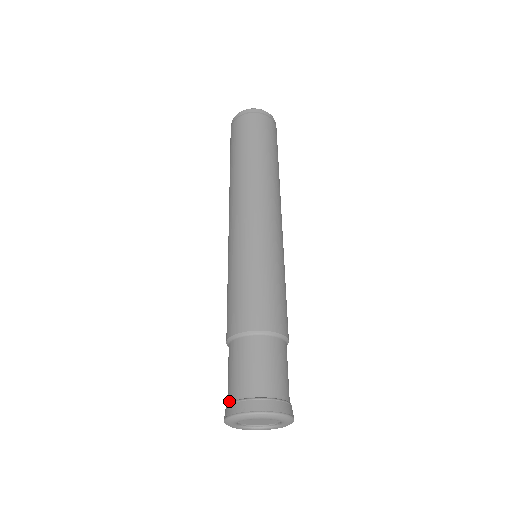
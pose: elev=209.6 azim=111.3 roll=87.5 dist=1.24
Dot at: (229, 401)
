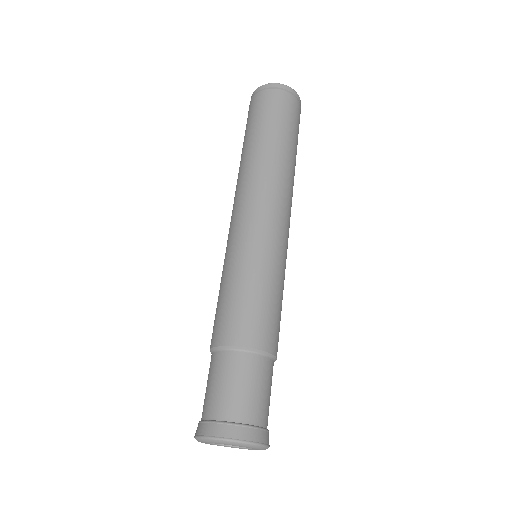
Dot at: occluded
